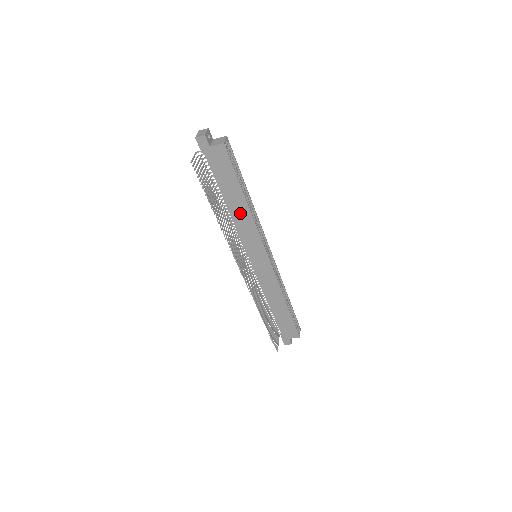
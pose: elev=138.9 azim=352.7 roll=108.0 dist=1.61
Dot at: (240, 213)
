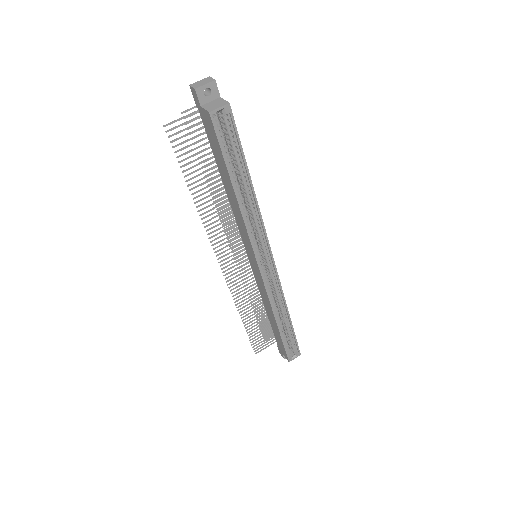
Dot at: (234, 202)
